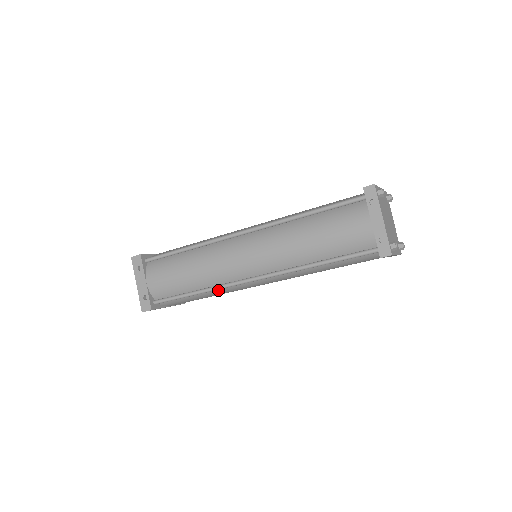
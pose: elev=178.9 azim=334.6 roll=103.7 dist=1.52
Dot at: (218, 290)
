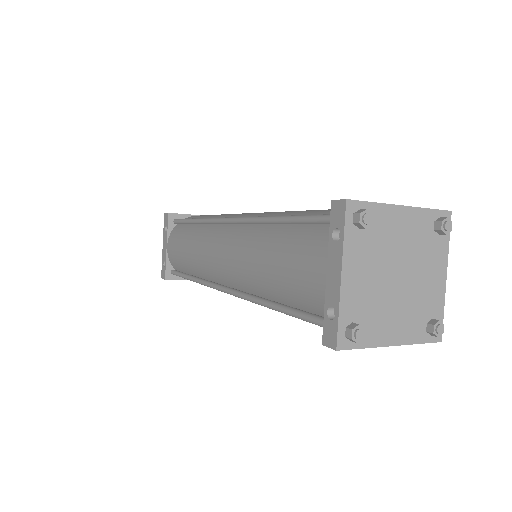
Dot at: occluded
